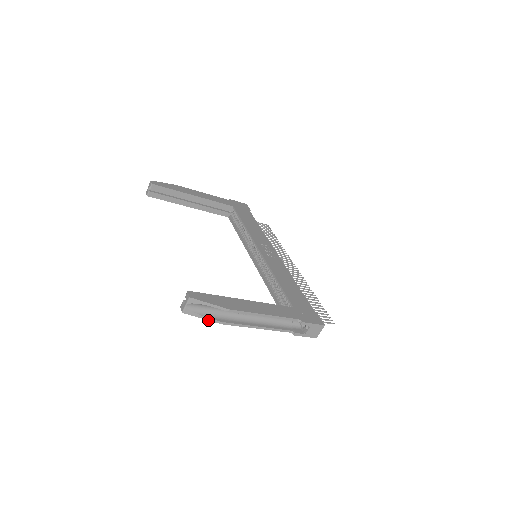
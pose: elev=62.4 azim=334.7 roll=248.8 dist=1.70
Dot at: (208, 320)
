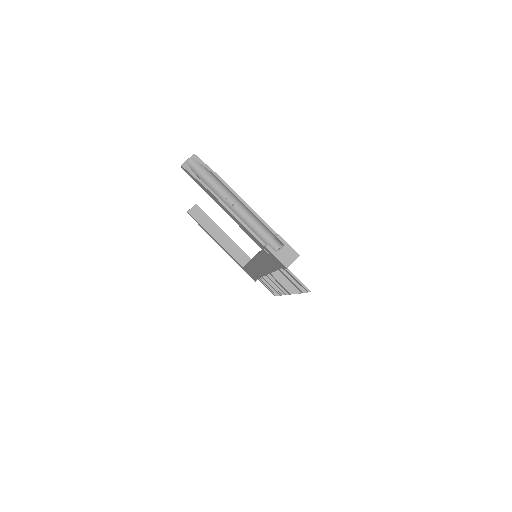
Dot at: (198, 181)
